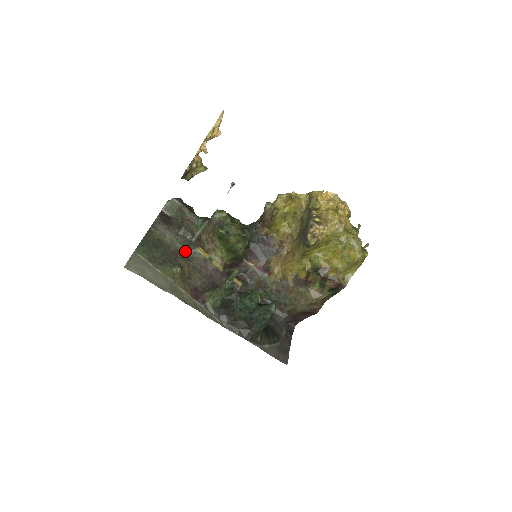
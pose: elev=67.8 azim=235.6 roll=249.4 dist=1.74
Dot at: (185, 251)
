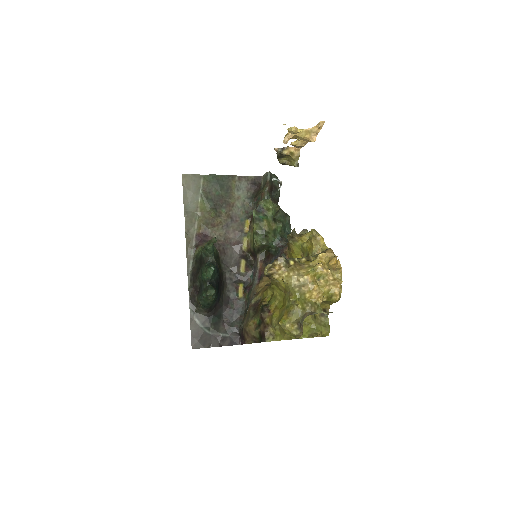
Dot at: (238, 212)
